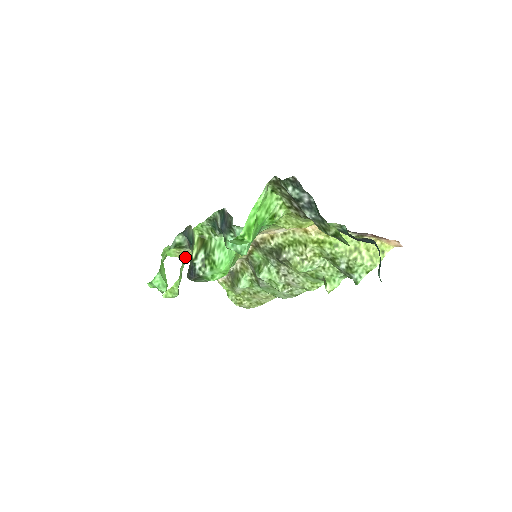
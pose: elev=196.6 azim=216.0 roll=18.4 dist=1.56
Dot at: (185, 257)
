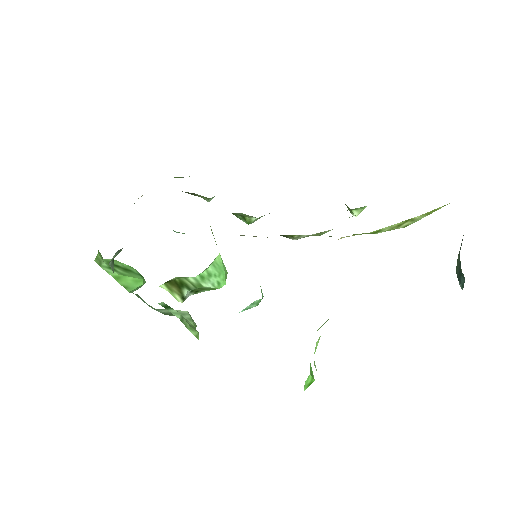
Dot at: (179, 318)
